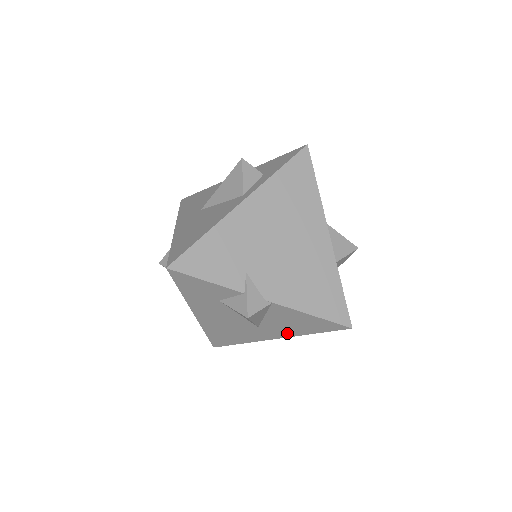
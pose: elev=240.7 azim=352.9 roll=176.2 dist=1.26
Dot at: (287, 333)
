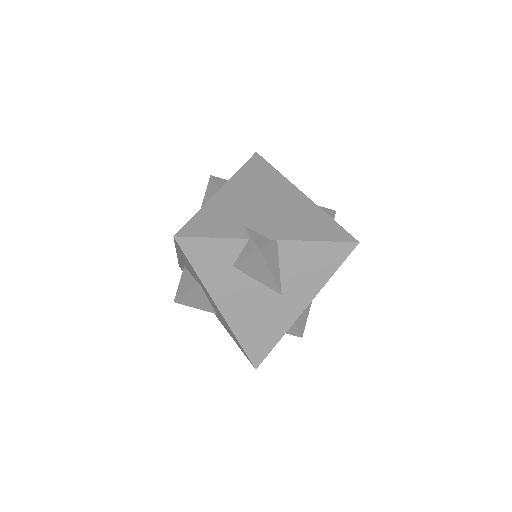
Dot at: (310, 290)
